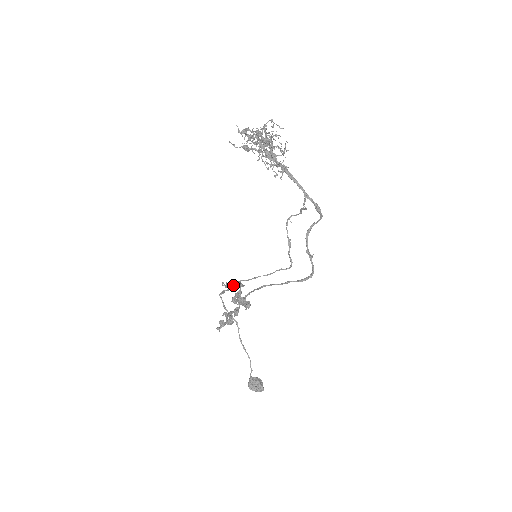
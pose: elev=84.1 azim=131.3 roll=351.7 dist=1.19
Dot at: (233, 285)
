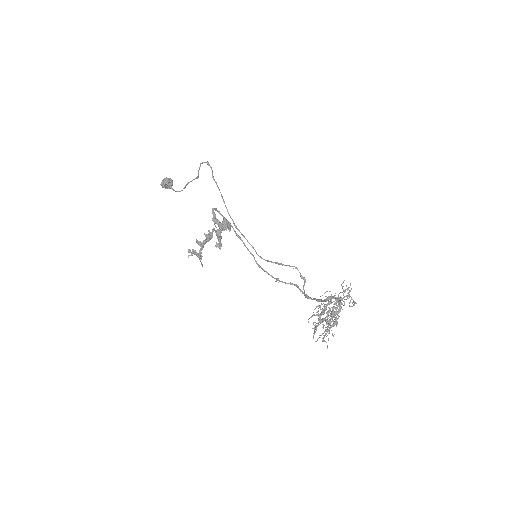
Dot at: (225, 229)
